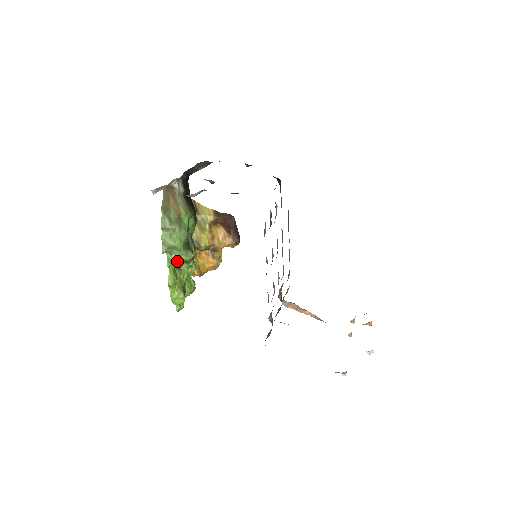
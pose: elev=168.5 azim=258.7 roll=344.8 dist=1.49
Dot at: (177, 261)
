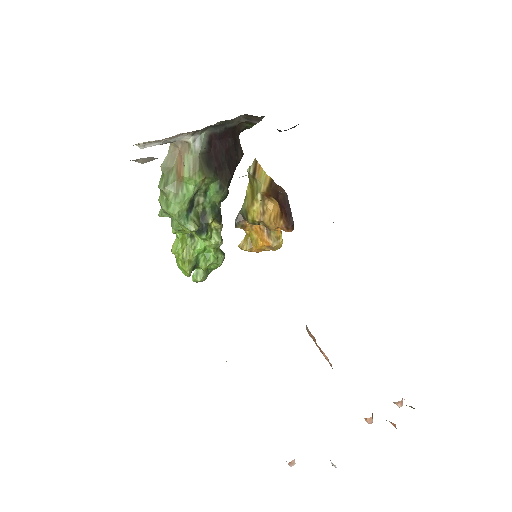
Dot at: (178, 229)
